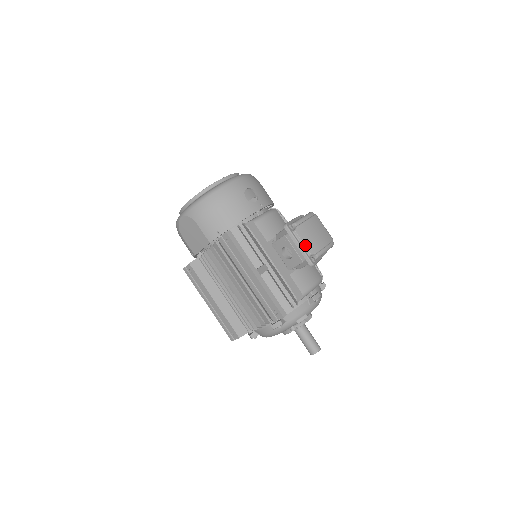
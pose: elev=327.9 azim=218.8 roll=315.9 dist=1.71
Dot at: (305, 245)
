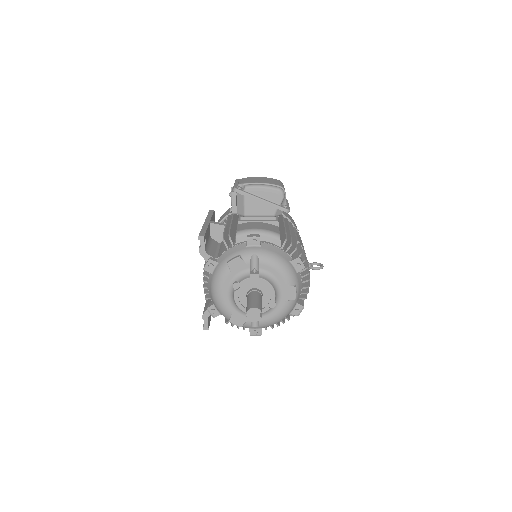
Dot at: (239, 182)
